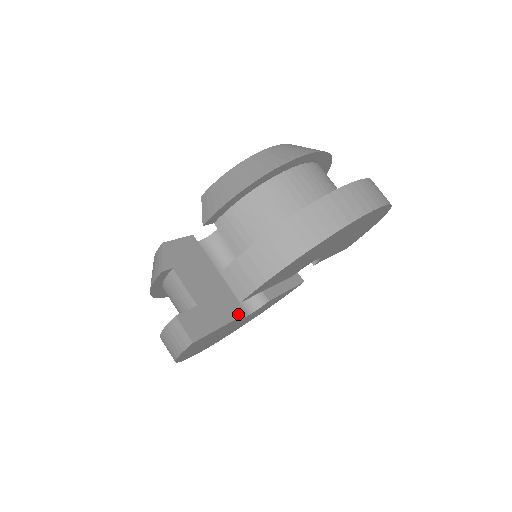
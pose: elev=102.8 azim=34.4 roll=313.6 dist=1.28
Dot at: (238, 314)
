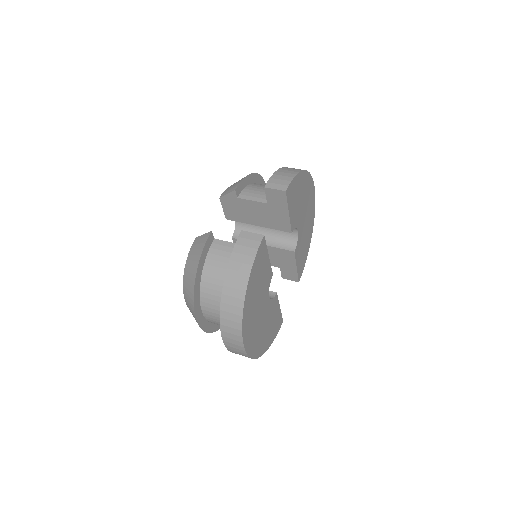
Dot at: occluded
